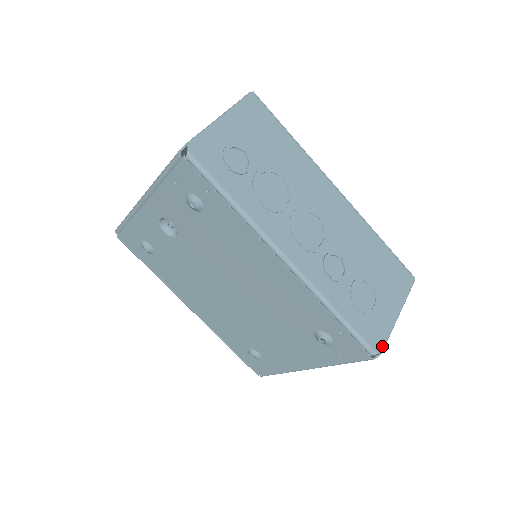
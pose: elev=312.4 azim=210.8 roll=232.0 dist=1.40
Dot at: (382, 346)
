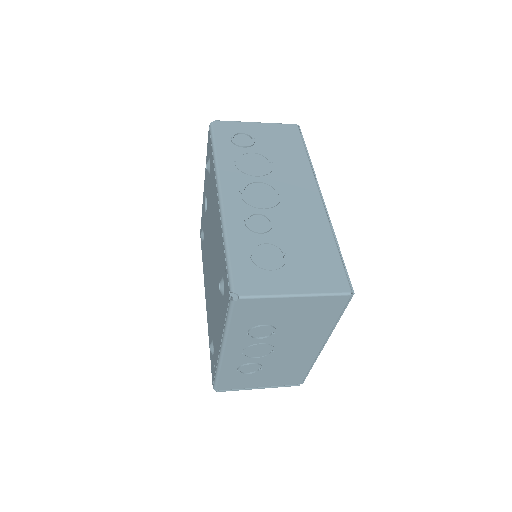
Dot at: (247, 294)
